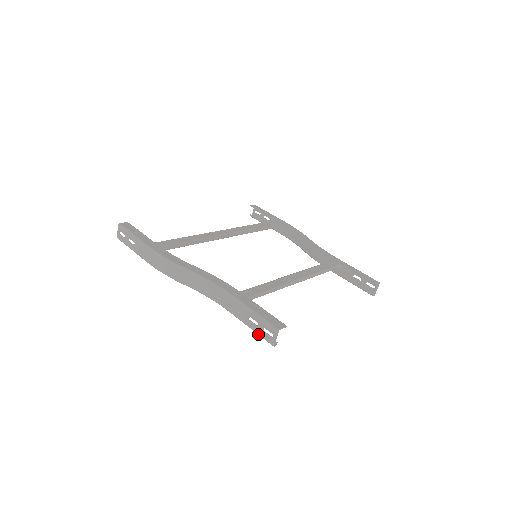
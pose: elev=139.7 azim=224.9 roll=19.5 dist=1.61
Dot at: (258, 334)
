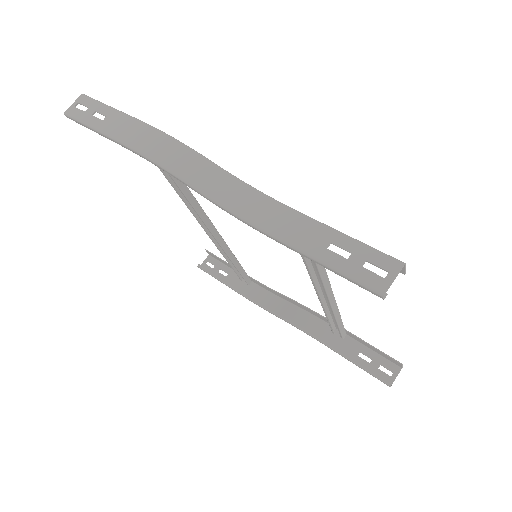
Dot at: (346, 274)
